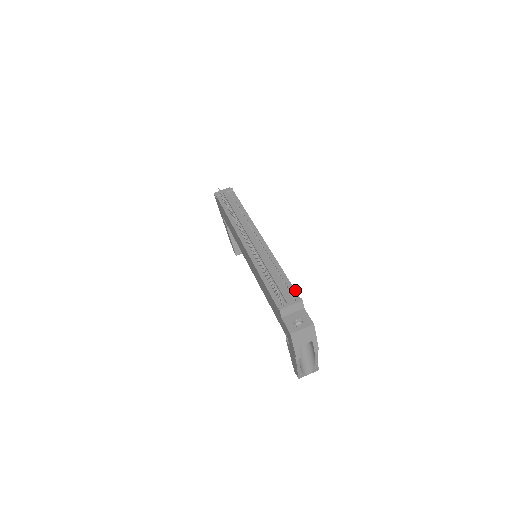
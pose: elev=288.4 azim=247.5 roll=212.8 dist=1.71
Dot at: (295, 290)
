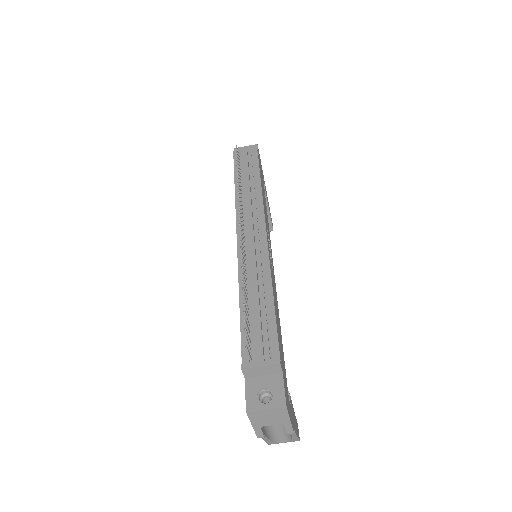
Dot at: (278, 339)
